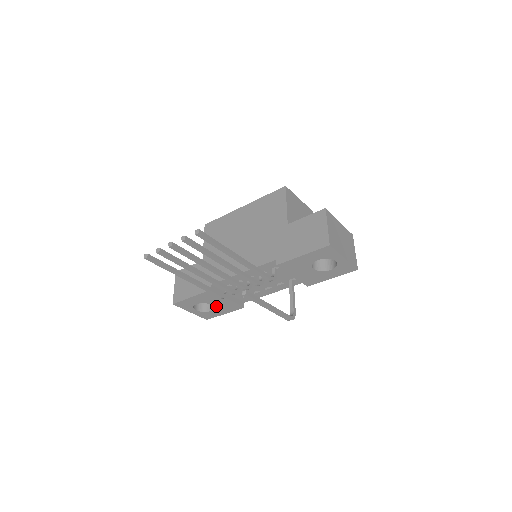
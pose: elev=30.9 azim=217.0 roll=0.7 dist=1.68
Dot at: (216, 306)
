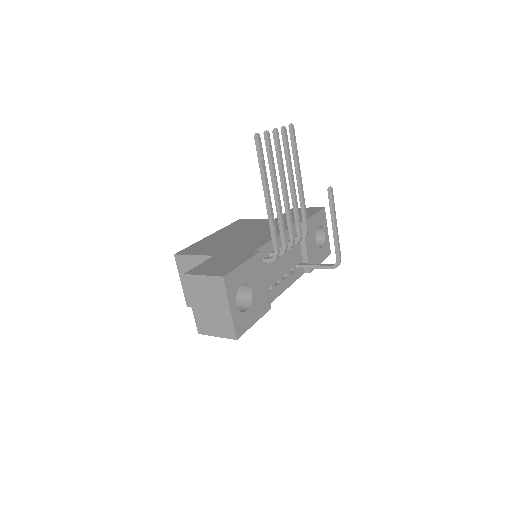
Dot at: (253, 297)
